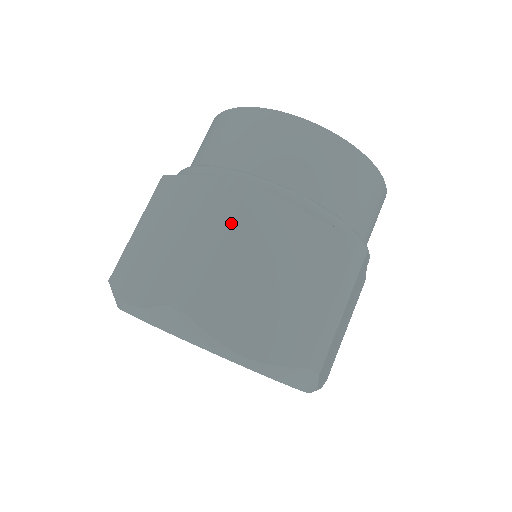
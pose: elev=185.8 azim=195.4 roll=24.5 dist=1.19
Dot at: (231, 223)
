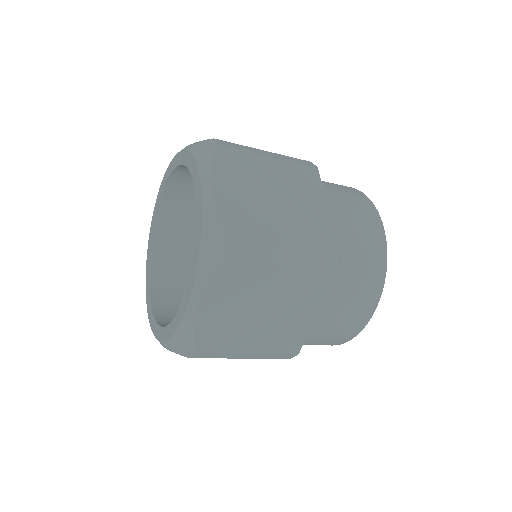
Dot at: (288, 161)
